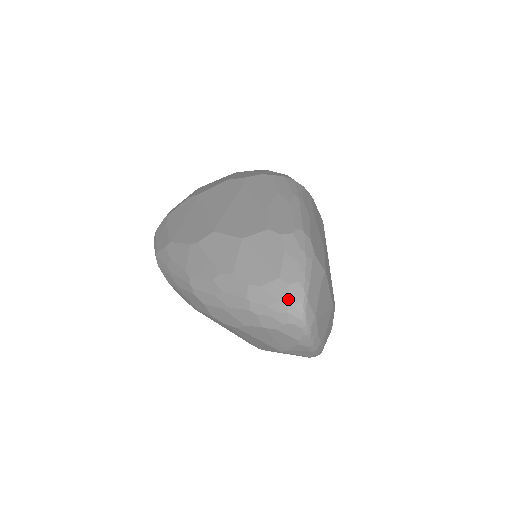
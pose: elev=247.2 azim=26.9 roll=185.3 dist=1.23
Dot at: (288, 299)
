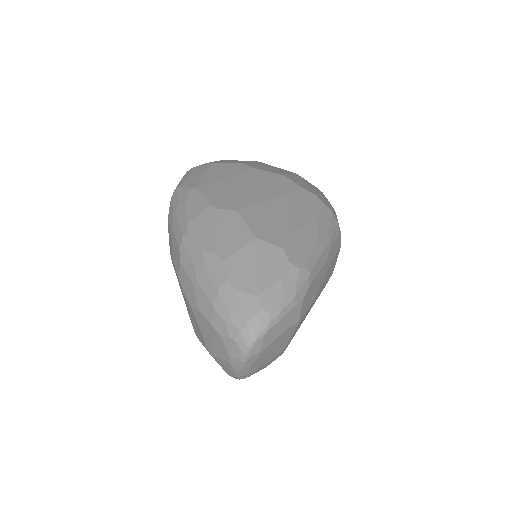
Dot at: (250, 320)
